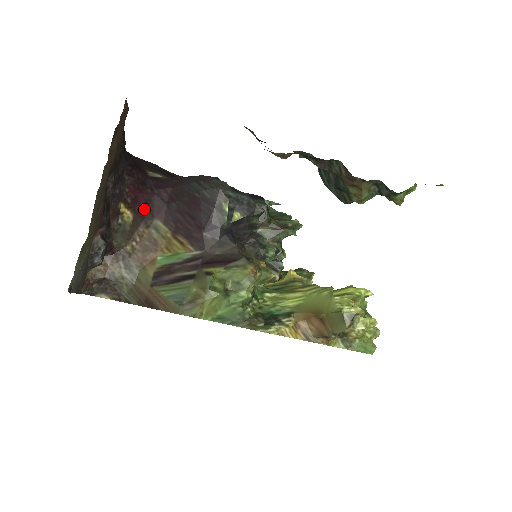
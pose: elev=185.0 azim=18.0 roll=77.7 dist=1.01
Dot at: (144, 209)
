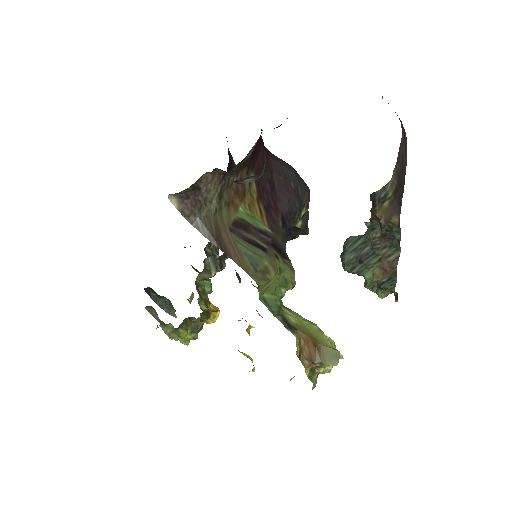
Dot at: (254, 156)
